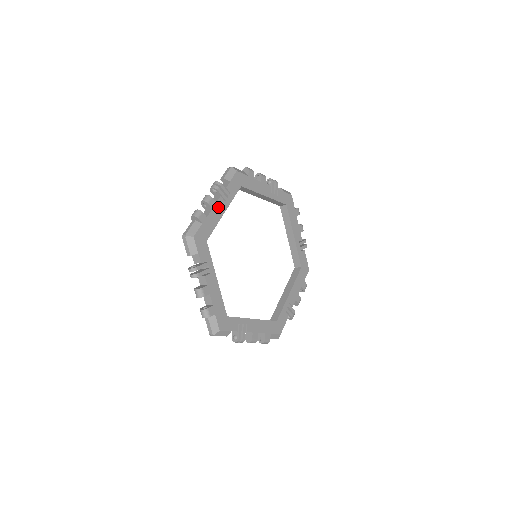
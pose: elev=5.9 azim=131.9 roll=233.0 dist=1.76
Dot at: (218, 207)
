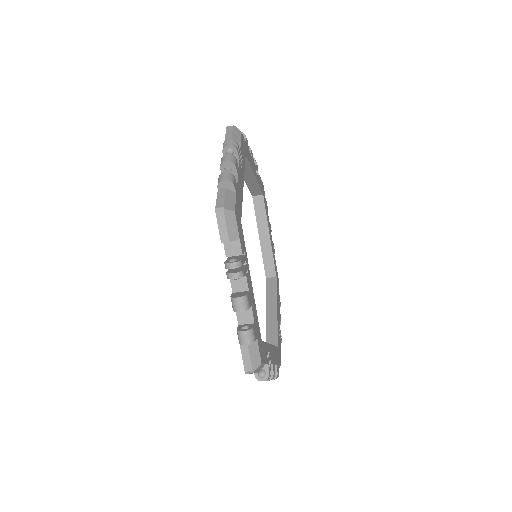
Dot at: (240, 175)
